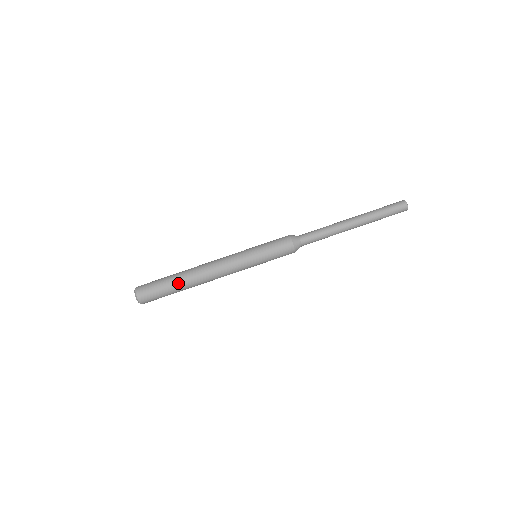
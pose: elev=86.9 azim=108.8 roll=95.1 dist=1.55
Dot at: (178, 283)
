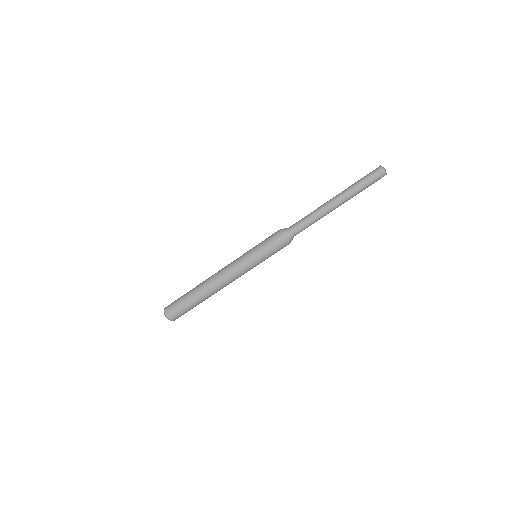
Dot at: (197, 299)
